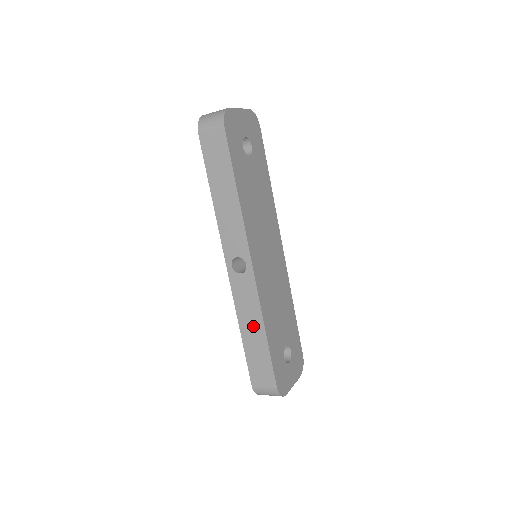
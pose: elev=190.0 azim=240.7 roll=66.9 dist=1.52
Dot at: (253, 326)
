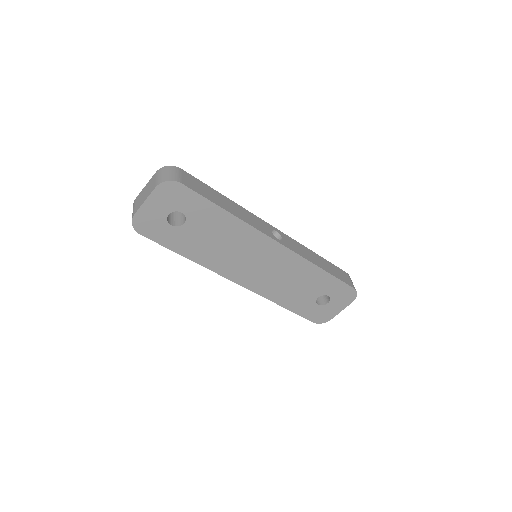
Dot at: occluded
